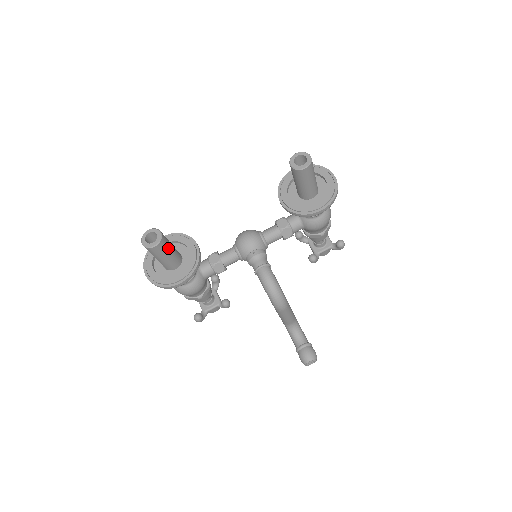
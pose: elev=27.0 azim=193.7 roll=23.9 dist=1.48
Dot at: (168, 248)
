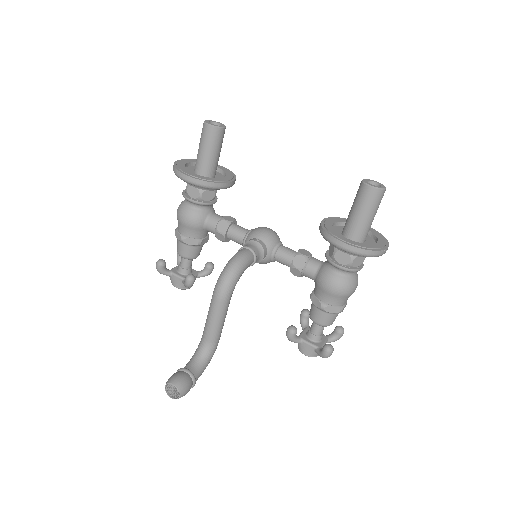
Dot at: (214, 145)
